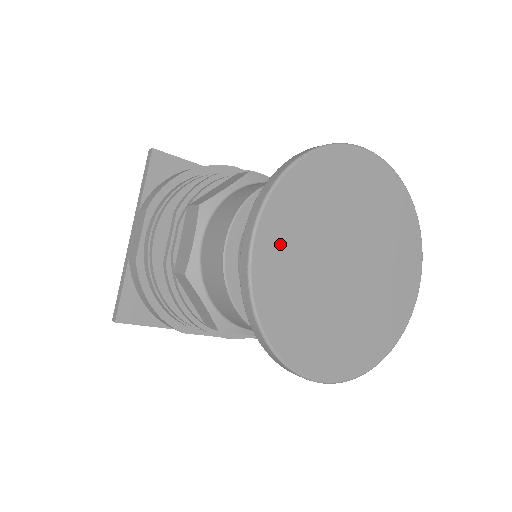
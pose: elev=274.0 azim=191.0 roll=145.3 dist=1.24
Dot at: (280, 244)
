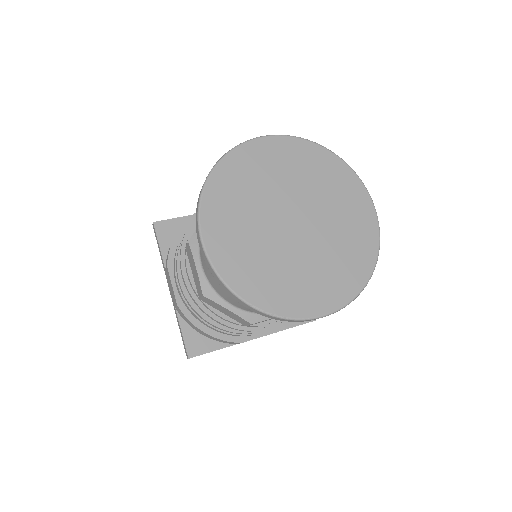
Dot at: (275, 156)
